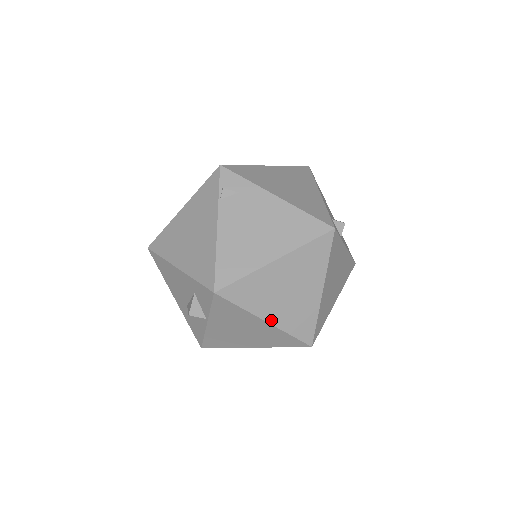
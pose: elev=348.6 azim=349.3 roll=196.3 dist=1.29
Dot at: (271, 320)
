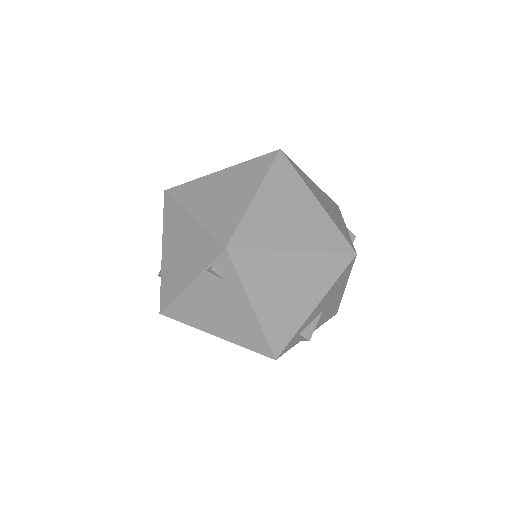
Dot at: occluded
